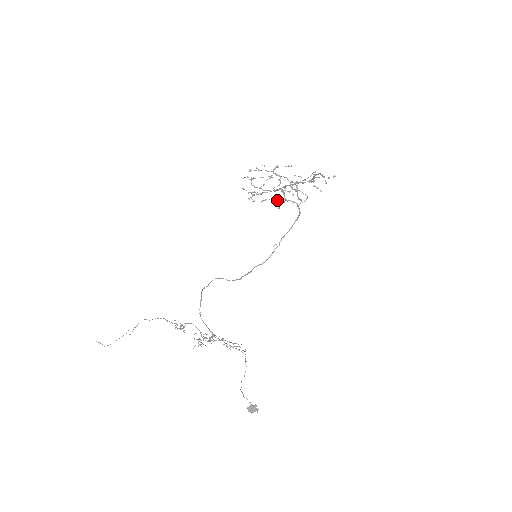
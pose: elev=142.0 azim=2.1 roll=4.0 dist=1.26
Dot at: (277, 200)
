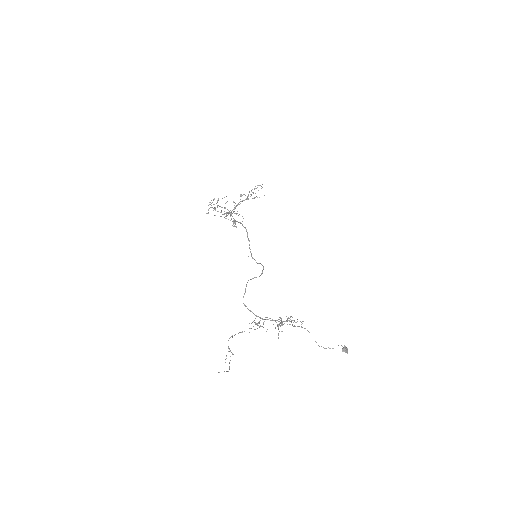
Dot at: (233, 221)
